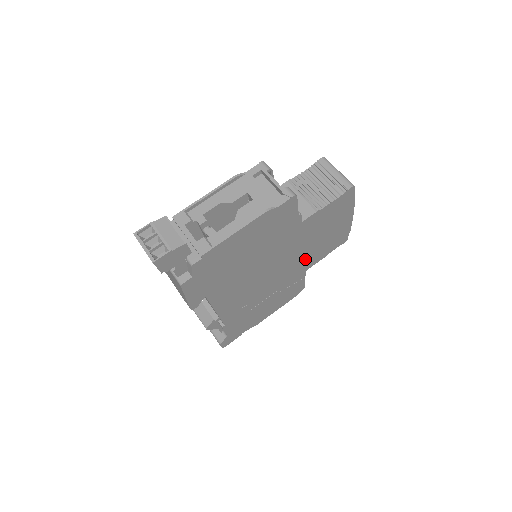
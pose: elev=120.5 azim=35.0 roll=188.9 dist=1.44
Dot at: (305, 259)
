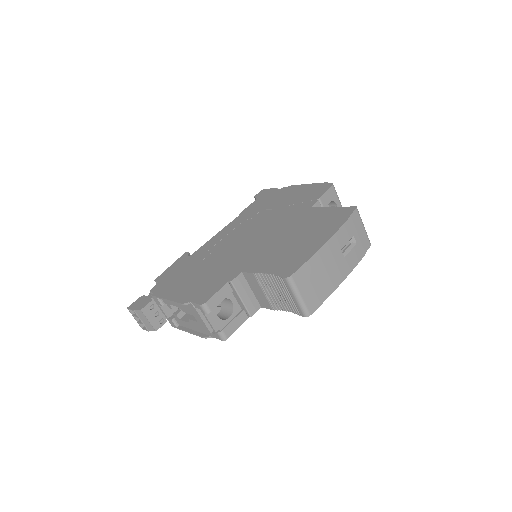
Dot at: occluded
